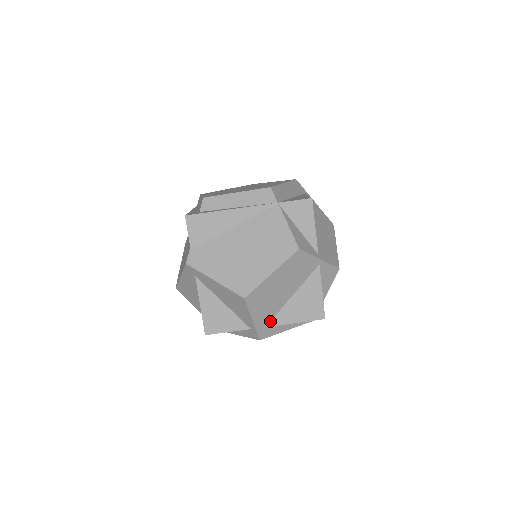
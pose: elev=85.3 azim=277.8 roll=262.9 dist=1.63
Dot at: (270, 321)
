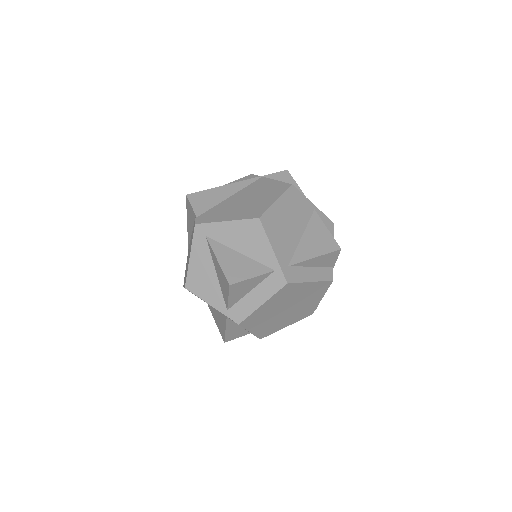
Dot at: (290, 260)
